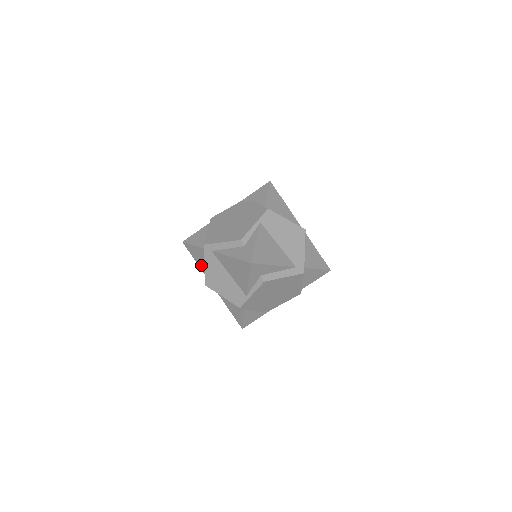
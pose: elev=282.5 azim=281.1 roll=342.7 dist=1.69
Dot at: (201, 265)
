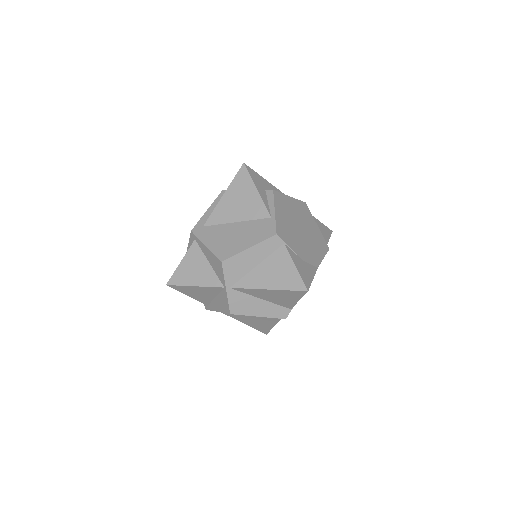
Dot at: (203, 278)
